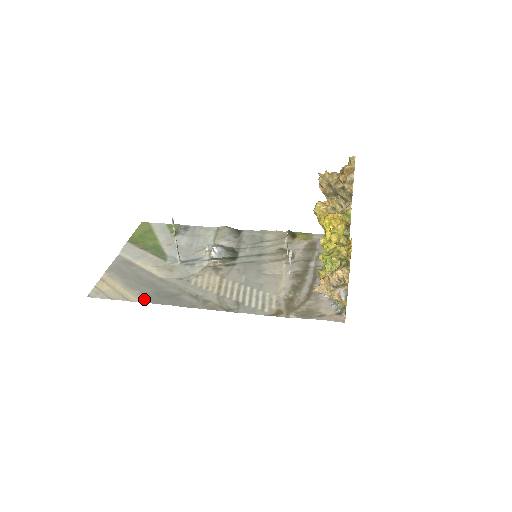
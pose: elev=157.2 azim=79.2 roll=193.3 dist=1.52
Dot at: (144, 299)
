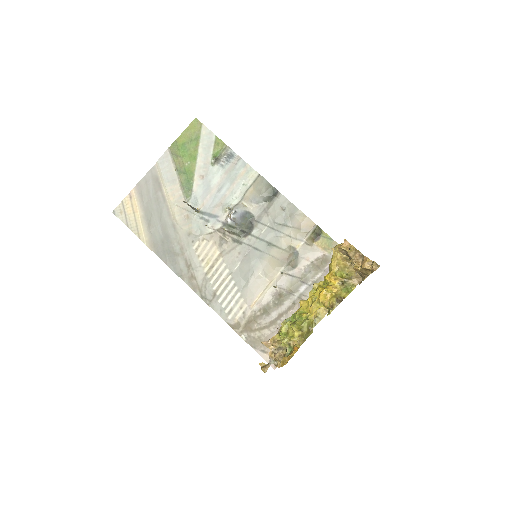
Dot at: (150, 244)
